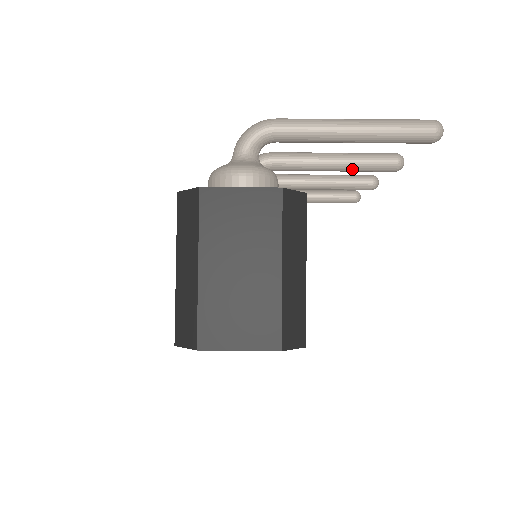
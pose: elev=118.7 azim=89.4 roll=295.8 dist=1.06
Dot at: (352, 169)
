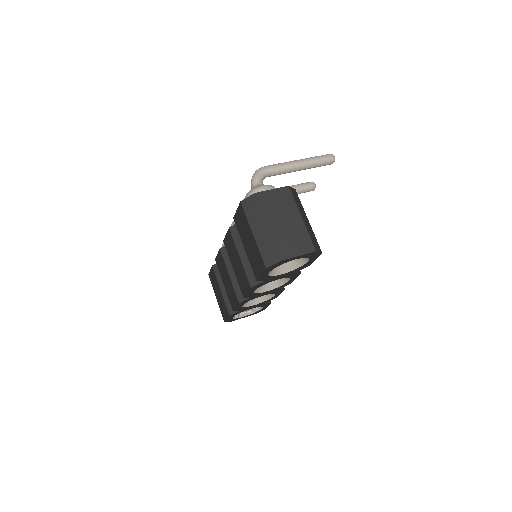
Dot at: occluded
